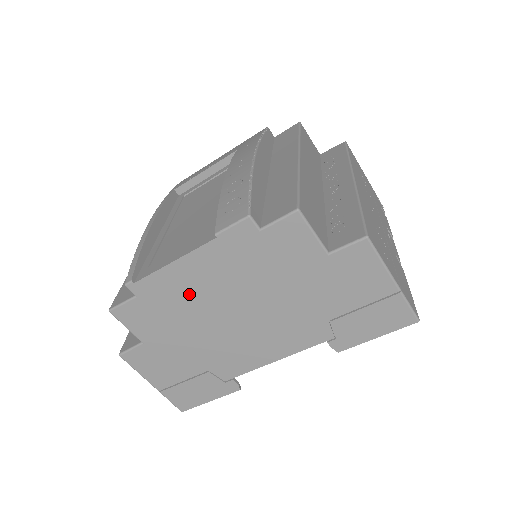
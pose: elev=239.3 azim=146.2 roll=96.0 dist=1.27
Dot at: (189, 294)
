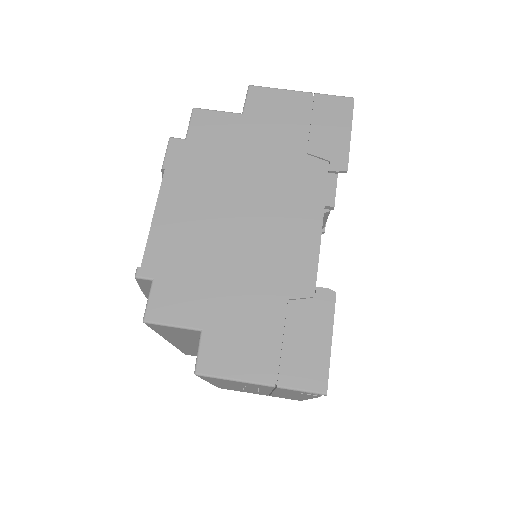
Dot at: (190, 233)
